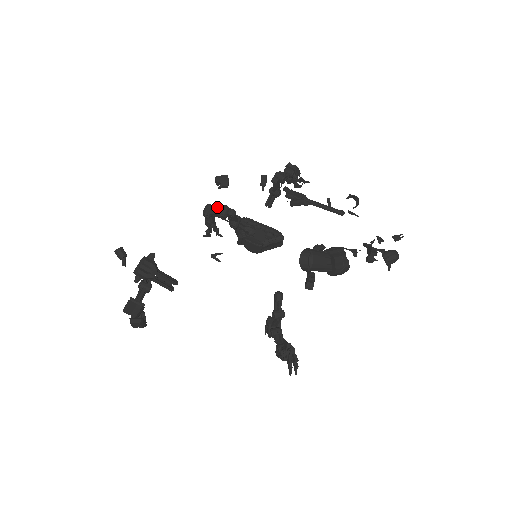
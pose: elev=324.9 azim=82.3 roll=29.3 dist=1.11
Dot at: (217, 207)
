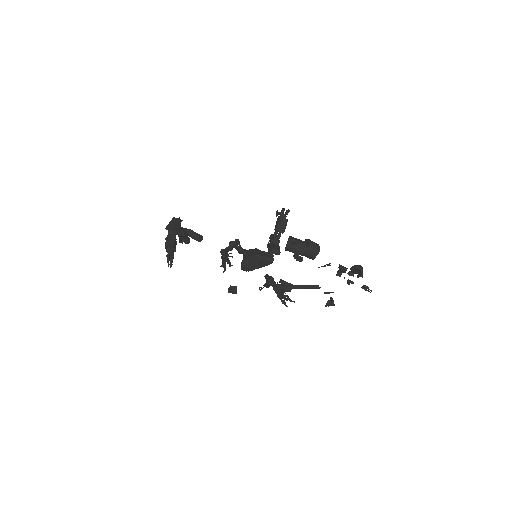
Dot at: (229, 249)
